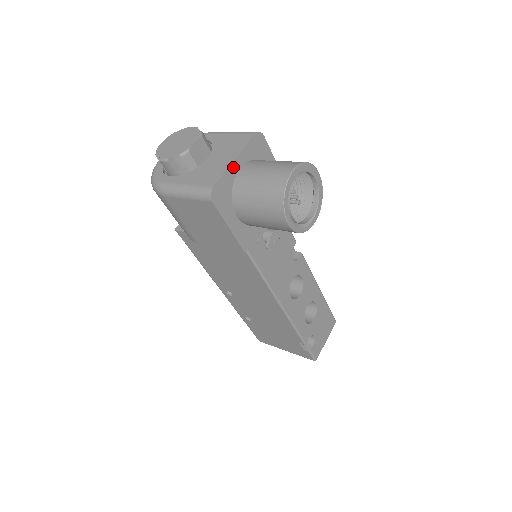
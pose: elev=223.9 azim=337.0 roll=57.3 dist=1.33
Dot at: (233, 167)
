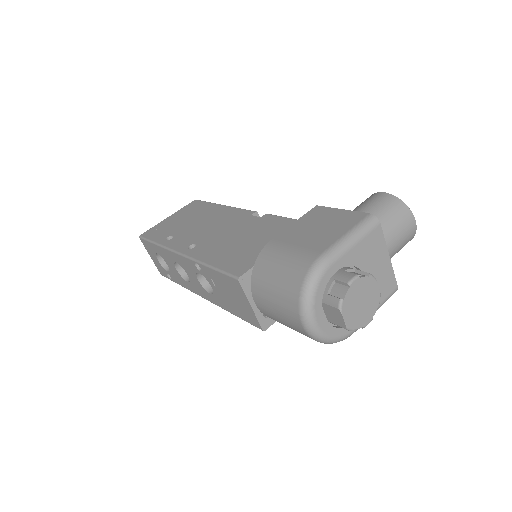
Dot at: (388, 261)
